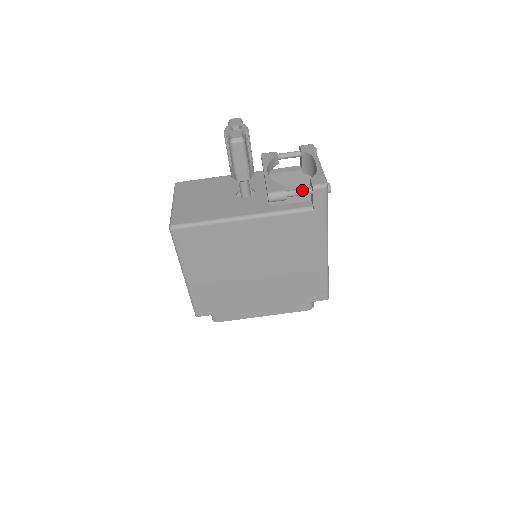
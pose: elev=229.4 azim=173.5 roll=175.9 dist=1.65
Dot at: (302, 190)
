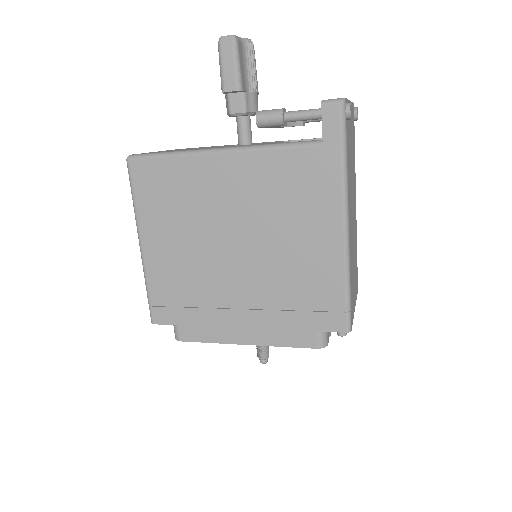
Dot at: (307, 110)
